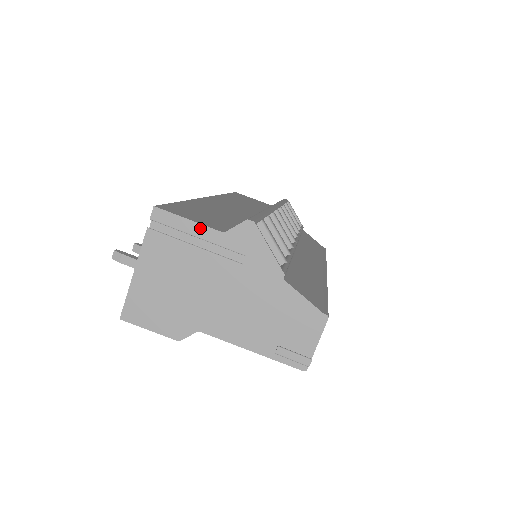
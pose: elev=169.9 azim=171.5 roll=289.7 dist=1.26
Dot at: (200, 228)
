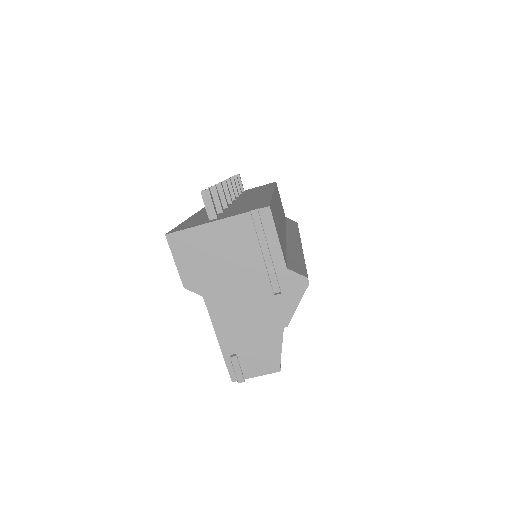
Dot at: (278, 250)
